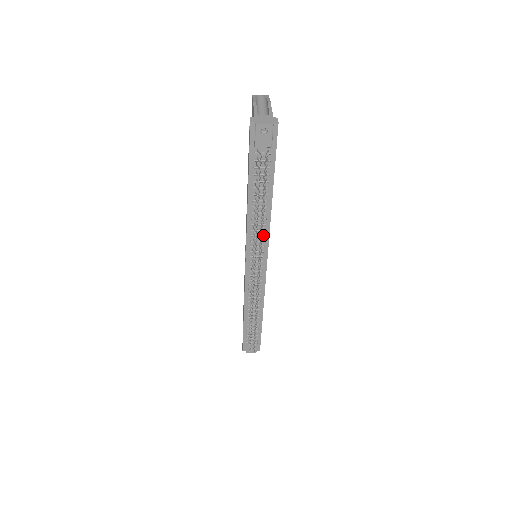
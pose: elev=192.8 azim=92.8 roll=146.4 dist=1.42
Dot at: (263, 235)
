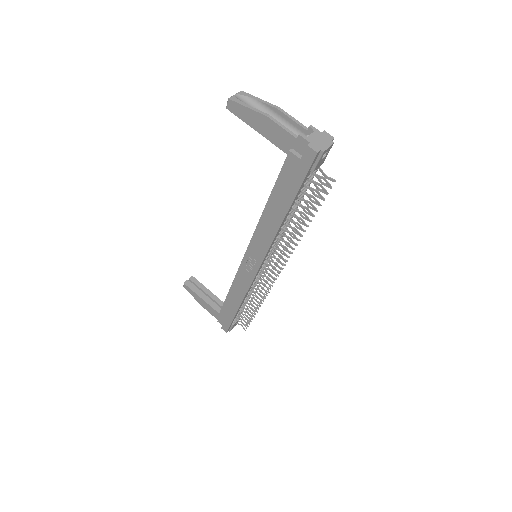
Dot at: (280, 238)
